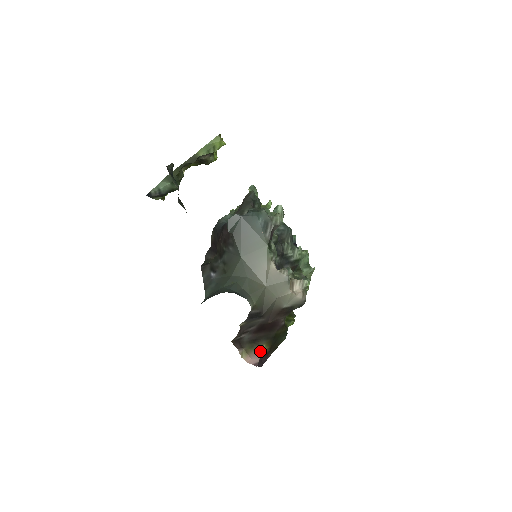
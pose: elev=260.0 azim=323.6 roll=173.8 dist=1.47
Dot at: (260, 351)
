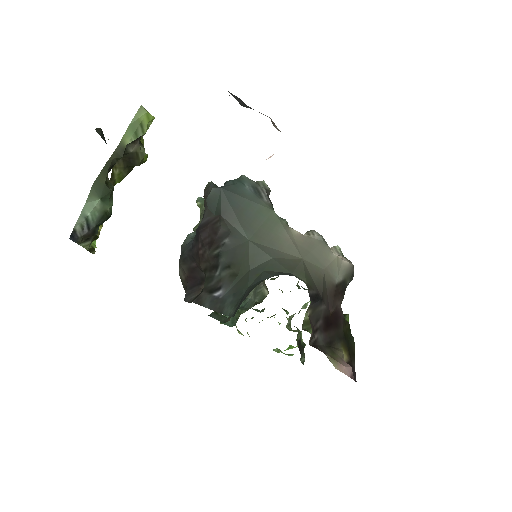
Dot at: (343, 359)
